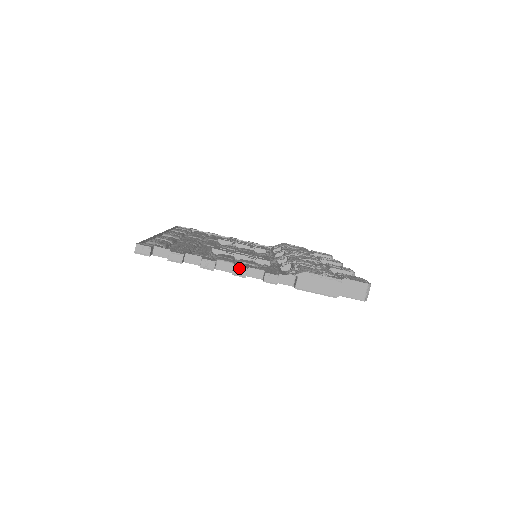
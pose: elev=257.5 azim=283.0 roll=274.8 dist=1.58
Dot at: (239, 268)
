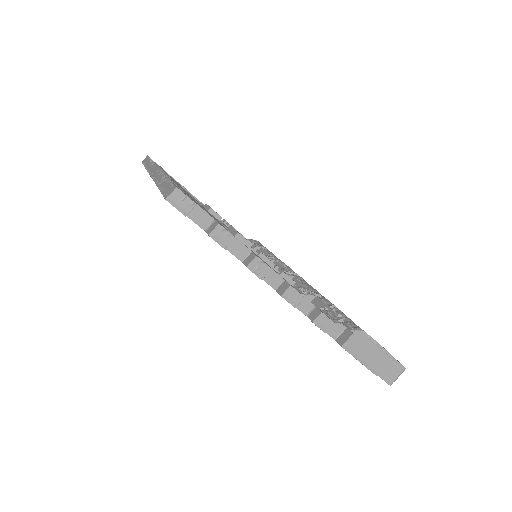
Dot at: (295, 292)
